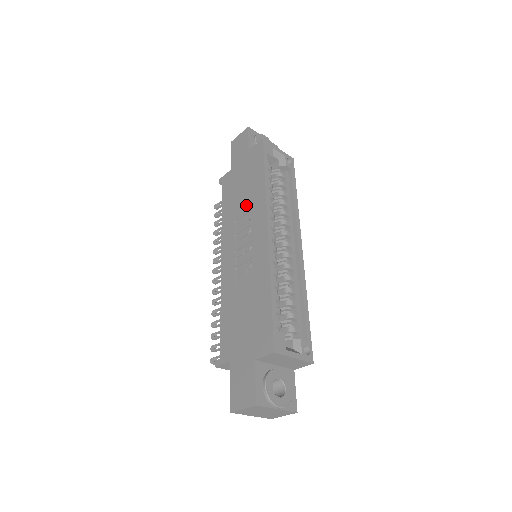
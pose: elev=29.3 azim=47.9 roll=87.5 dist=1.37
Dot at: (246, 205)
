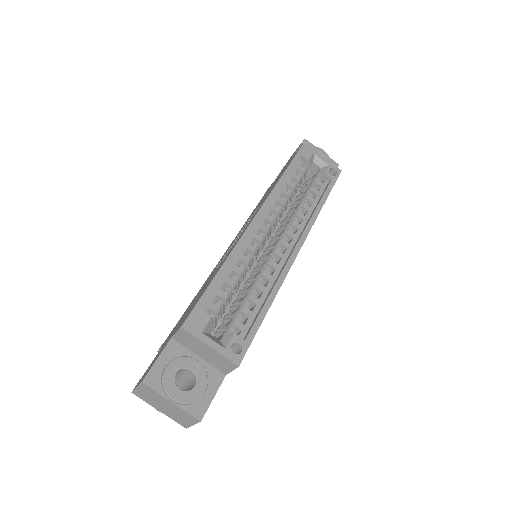
Dot at: (261, 202)
